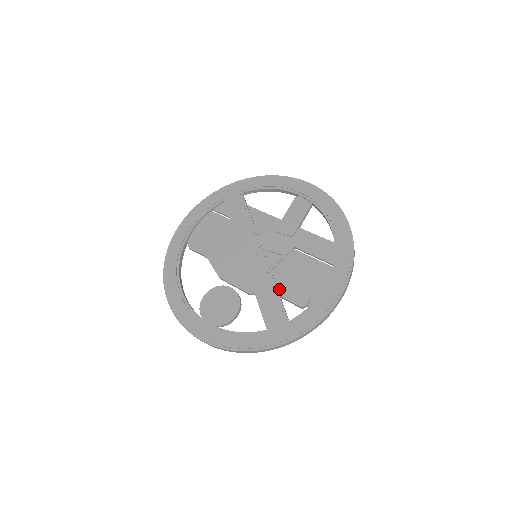
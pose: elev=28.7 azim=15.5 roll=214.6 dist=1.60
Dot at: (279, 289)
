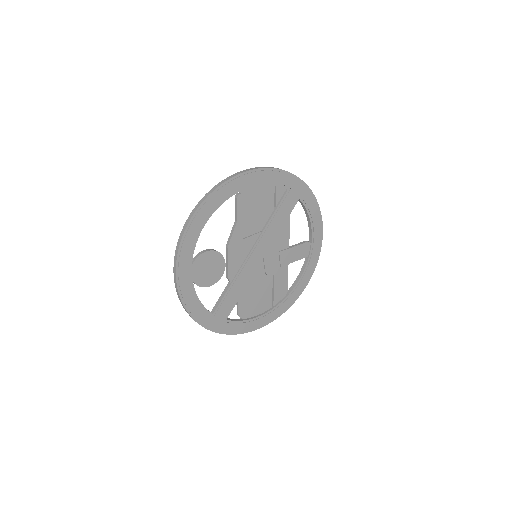
Dot at: (242, 294)
